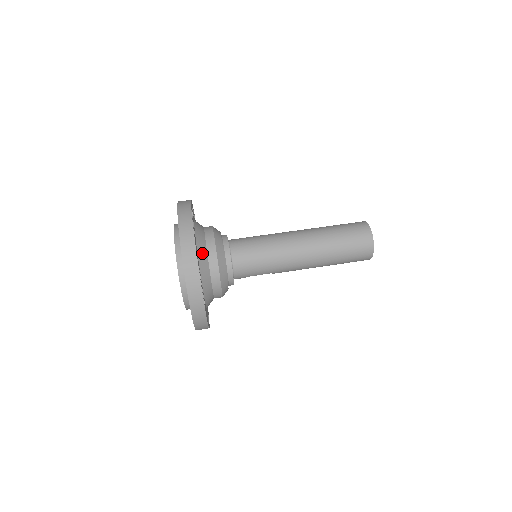
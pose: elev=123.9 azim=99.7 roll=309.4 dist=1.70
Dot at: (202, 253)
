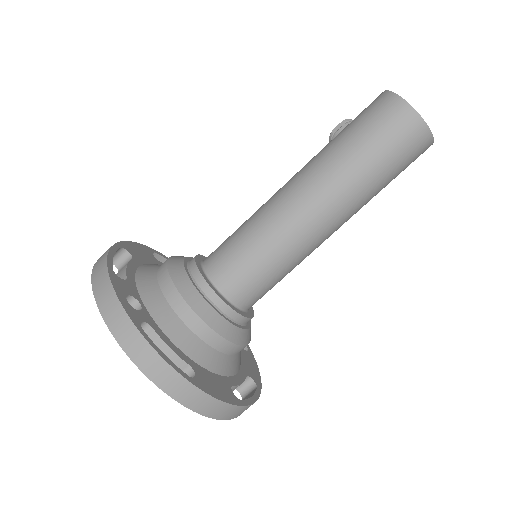
Dot at: (212, 360)
